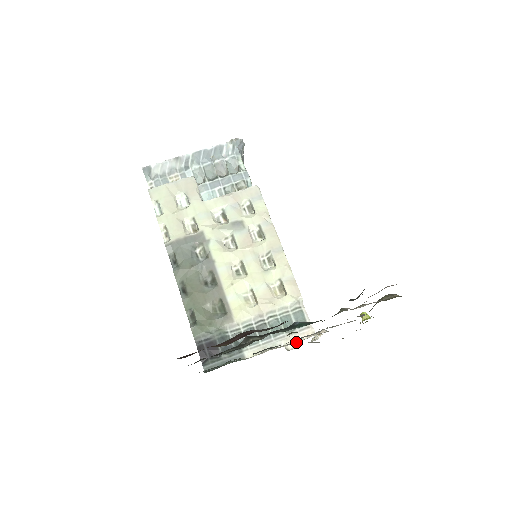
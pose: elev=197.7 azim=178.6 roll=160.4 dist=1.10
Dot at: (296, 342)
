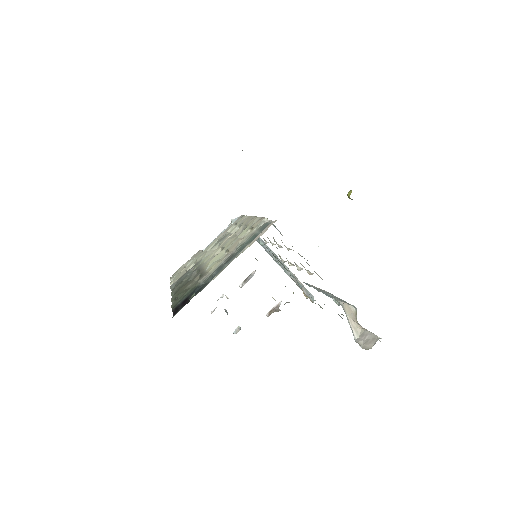
Dot at: (257, 237)
